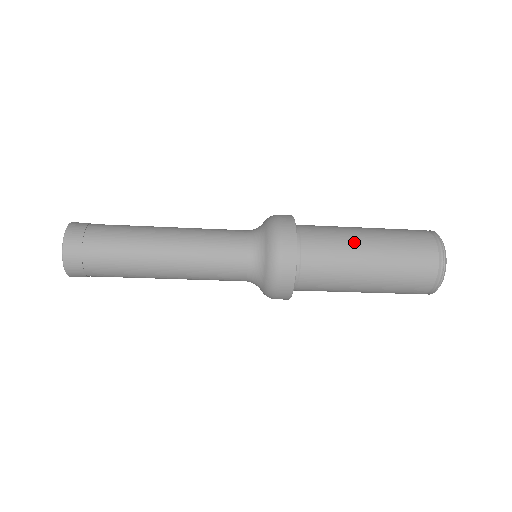
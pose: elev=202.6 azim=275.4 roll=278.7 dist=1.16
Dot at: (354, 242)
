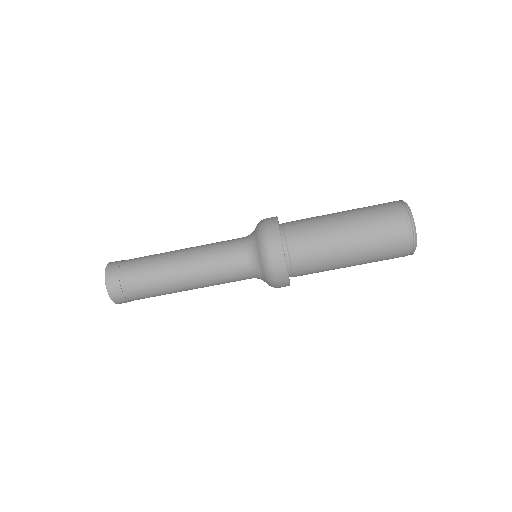
Dot at: (327, 217)
